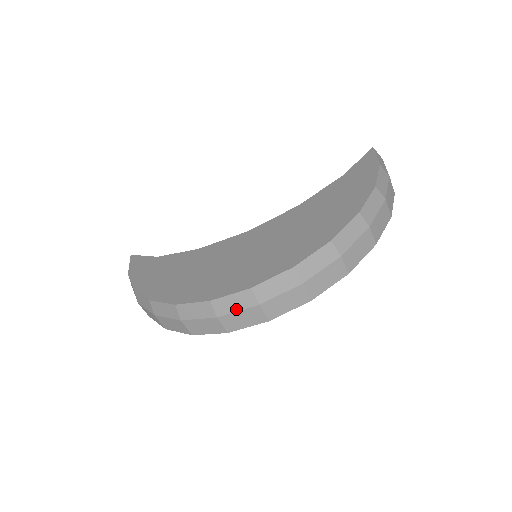
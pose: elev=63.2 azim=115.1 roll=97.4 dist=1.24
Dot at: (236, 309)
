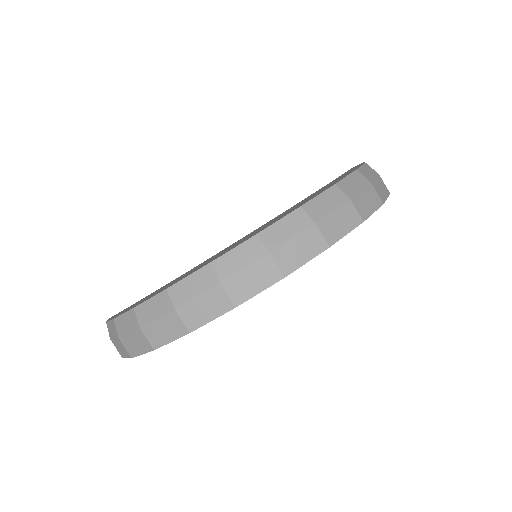
Dot at: (242, 265)
